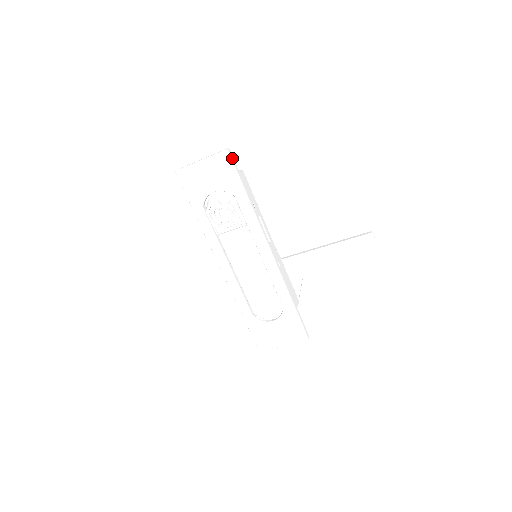
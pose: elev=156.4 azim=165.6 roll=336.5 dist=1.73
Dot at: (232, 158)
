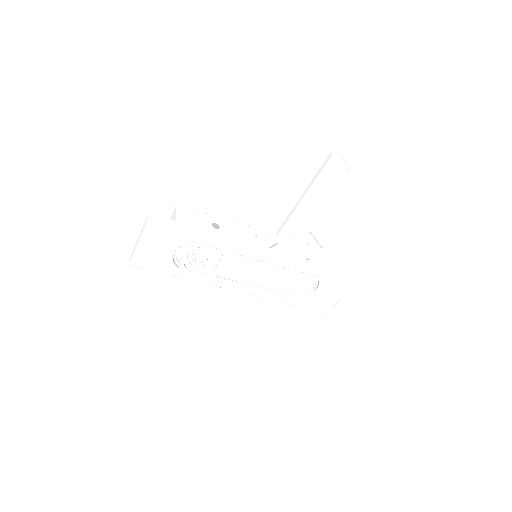
Dot at: (160, 219)
